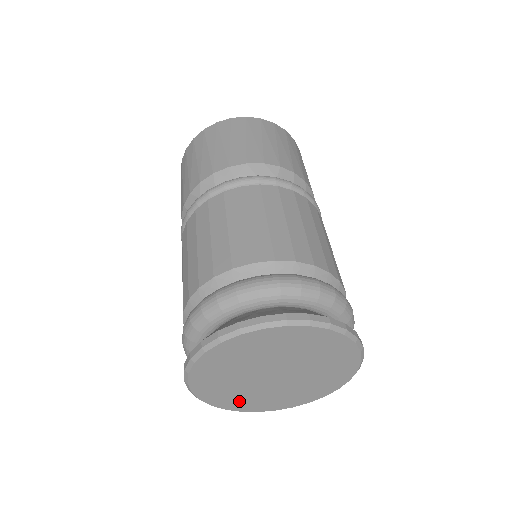
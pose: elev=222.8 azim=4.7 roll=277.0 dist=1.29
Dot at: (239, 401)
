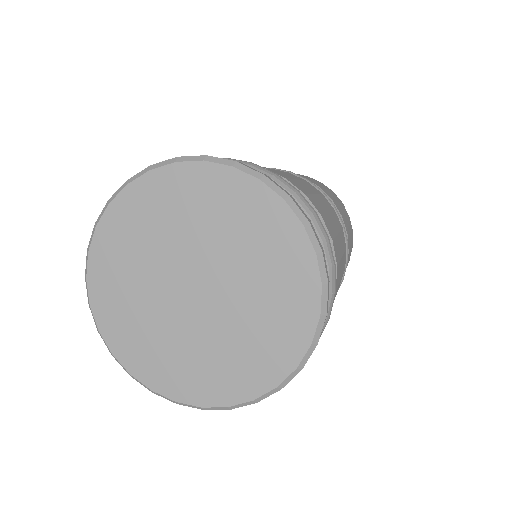
Dot at: (165, 366)
